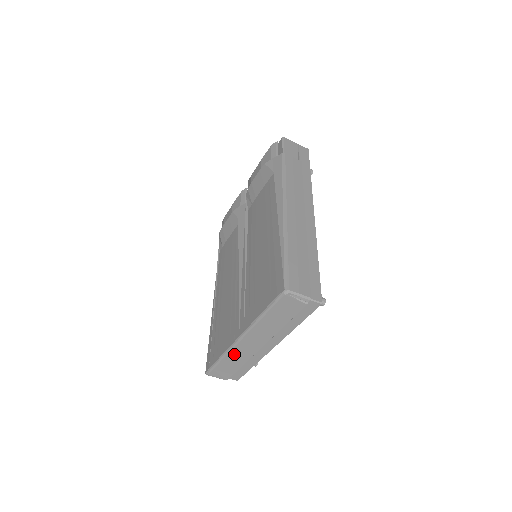
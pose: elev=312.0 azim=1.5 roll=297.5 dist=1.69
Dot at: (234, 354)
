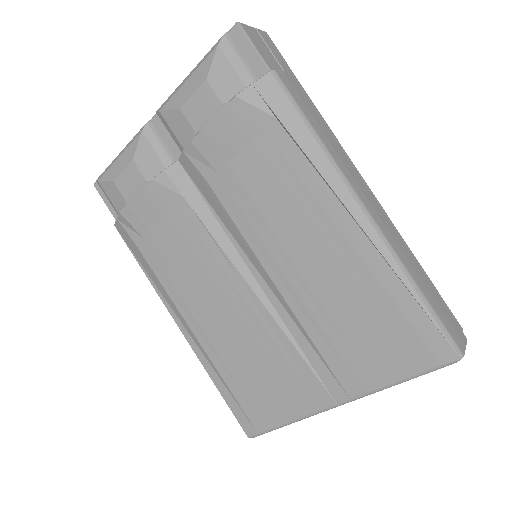
Dot at: occluded
